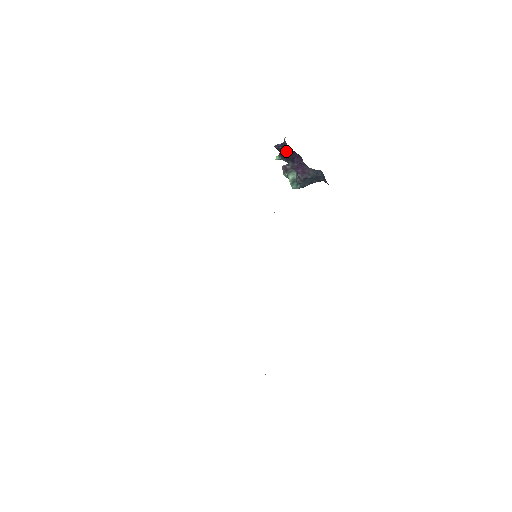
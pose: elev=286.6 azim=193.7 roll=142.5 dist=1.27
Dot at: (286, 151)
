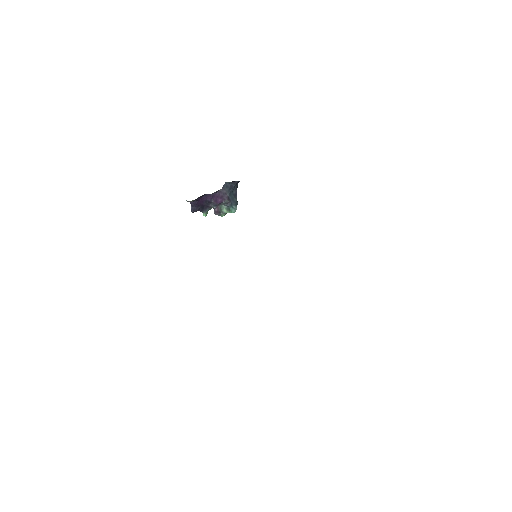
Dot at: (199, 205)
